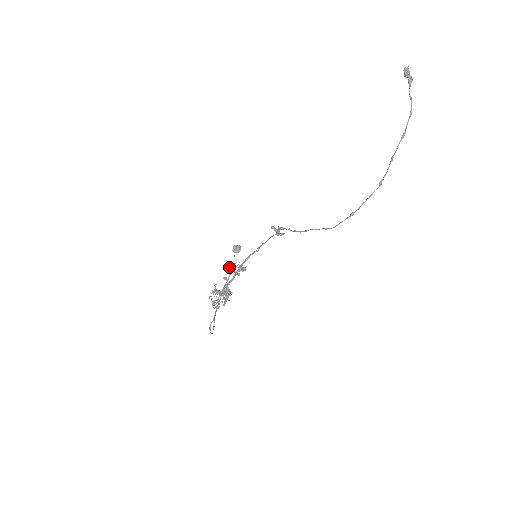
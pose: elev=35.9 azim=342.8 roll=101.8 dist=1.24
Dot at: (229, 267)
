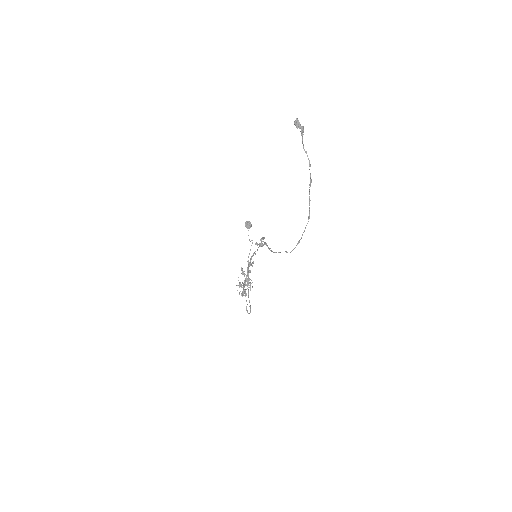
Dot at: (241, 270)
